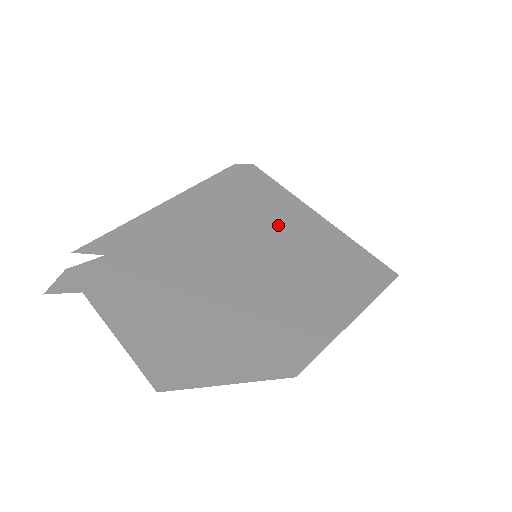
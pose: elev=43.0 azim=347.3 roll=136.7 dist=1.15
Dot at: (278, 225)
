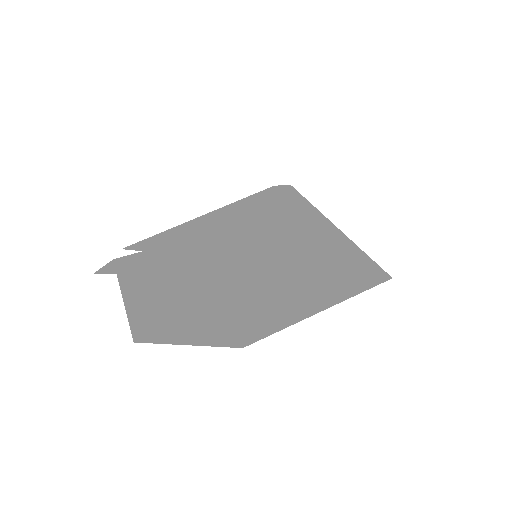
Dot at: (288, 233)
